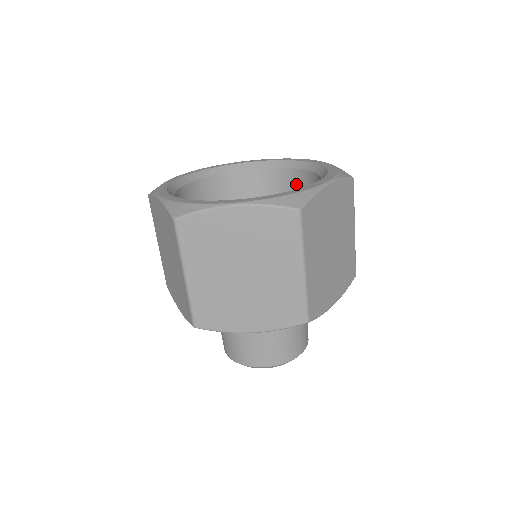
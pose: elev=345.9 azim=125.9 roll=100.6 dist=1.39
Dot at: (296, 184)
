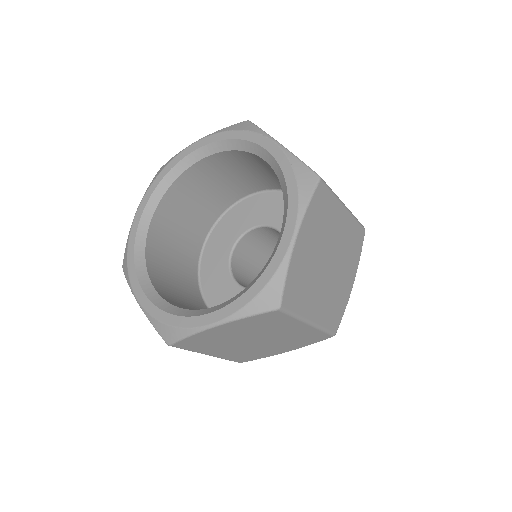
Dot at: occluded
